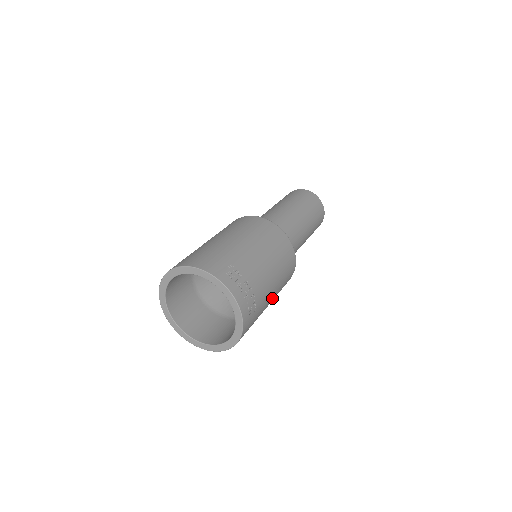
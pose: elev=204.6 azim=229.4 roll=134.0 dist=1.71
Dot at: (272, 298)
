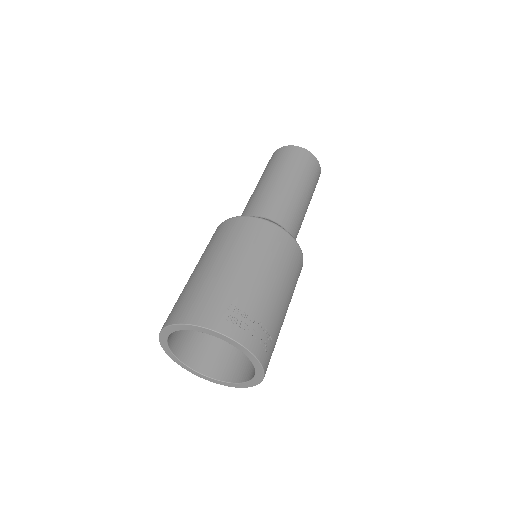
Dot at: (287, 309)
